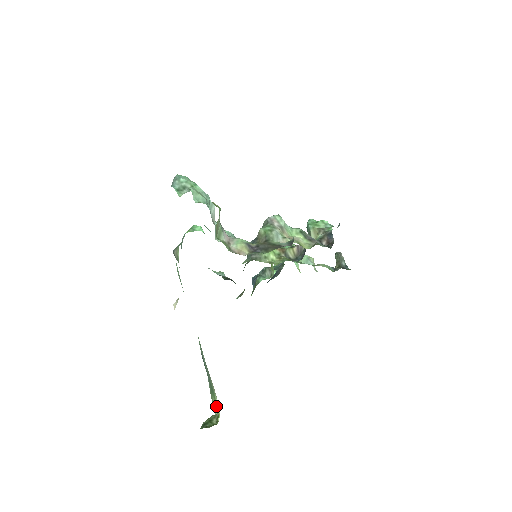
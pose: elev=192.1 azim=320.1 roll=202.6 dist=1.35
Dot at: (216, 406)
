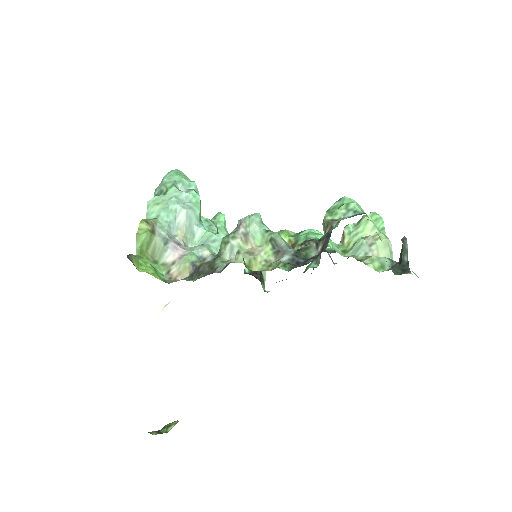
Dot at: occluded
